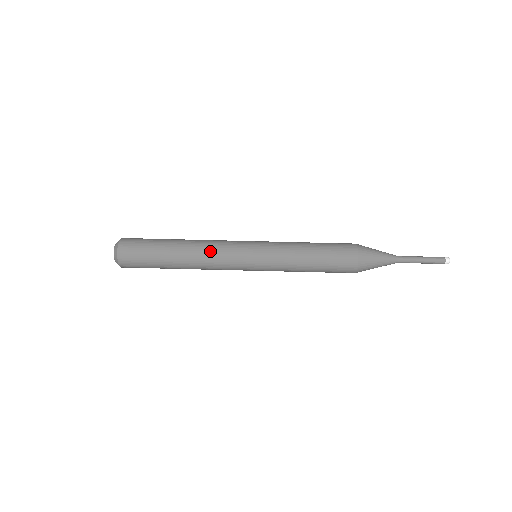
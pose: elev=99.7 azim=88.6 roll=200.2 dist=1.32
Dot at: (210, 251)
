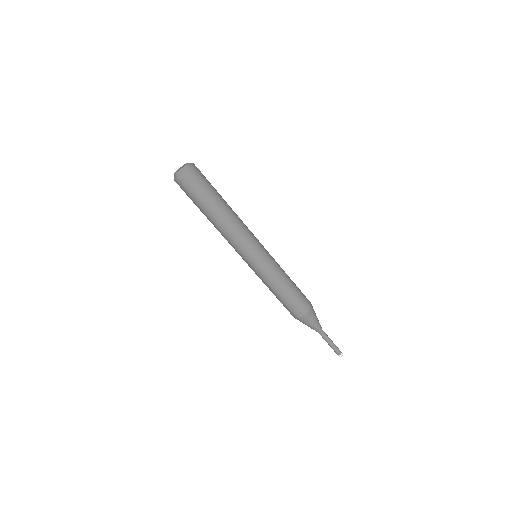
Dot at: (235, 233)
